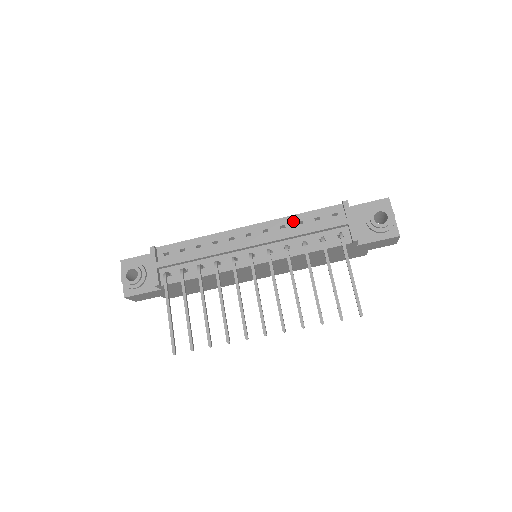
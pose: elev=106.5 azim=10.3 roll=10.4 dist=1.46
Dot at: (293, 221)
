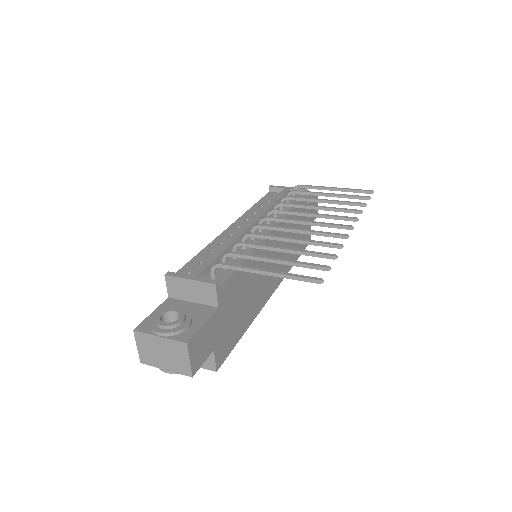
Dot at: (255, 209)
